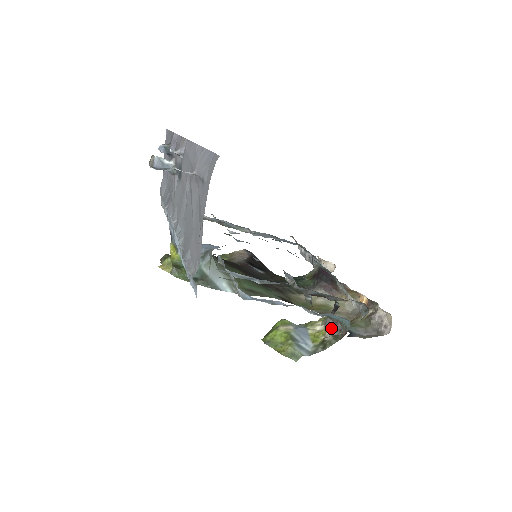
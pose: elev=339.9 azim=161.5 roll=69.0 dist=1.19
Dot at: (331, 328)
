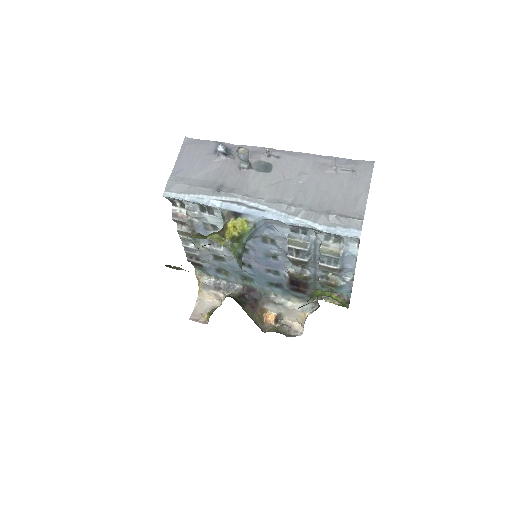
Dot at: occluded
